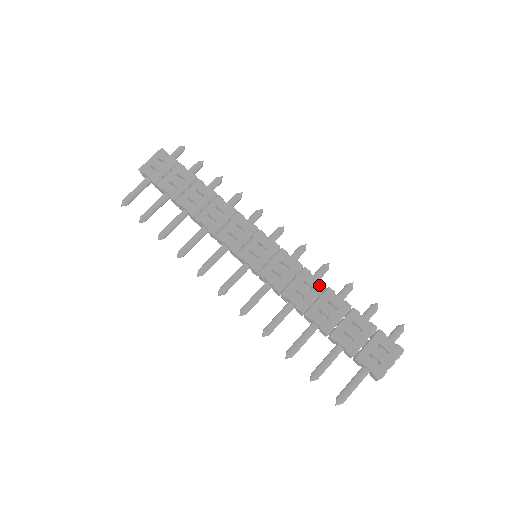
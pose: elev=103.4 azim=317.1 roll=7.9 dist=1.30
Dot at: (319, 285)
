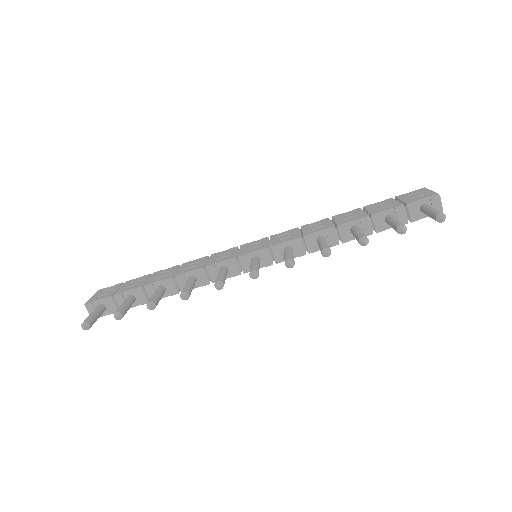
Dot at: (324, 220)
